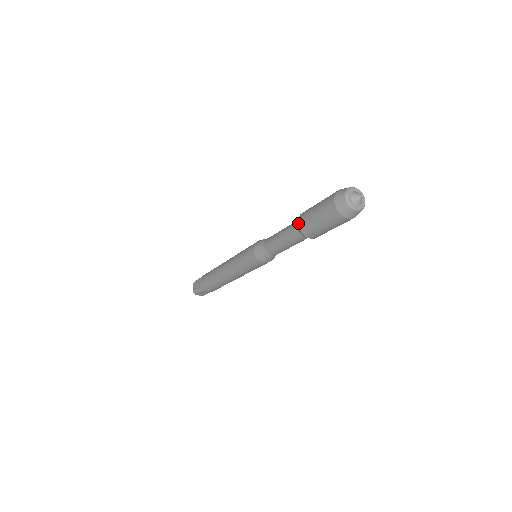
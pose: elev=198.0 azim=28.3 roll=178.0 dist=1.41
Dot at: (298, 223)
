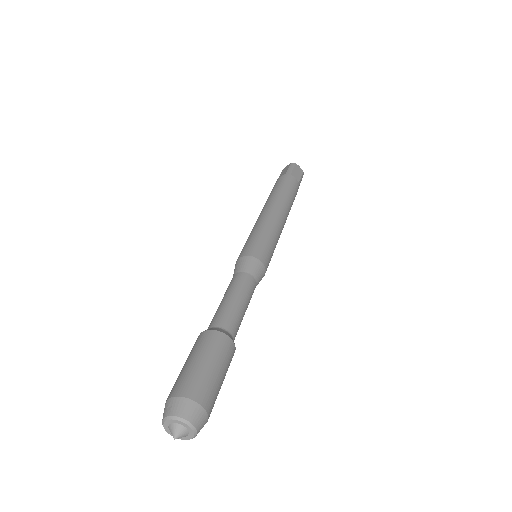
Dot at: (200, 334)
